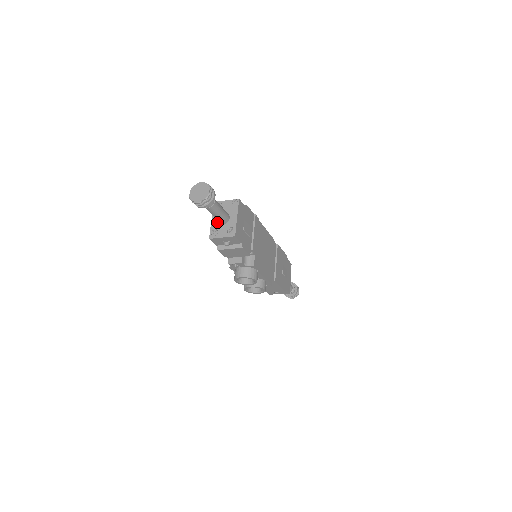
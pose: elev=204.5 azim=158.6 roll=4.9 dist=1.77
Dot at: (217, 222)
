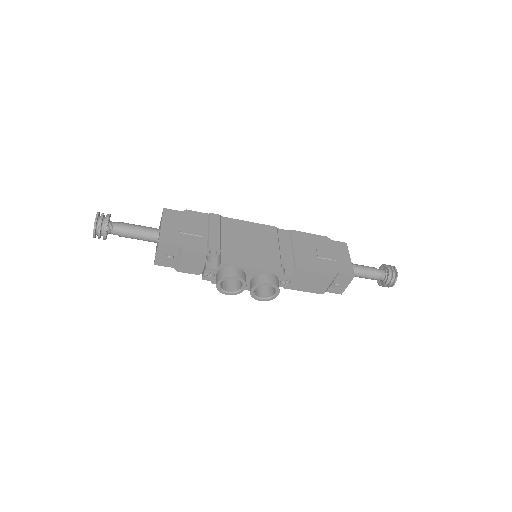
Dot at: occluded
